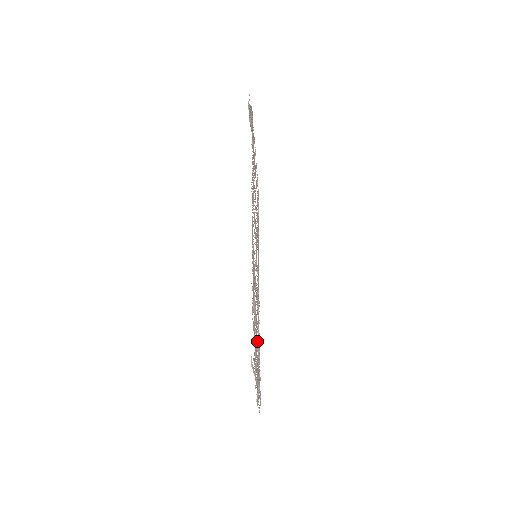
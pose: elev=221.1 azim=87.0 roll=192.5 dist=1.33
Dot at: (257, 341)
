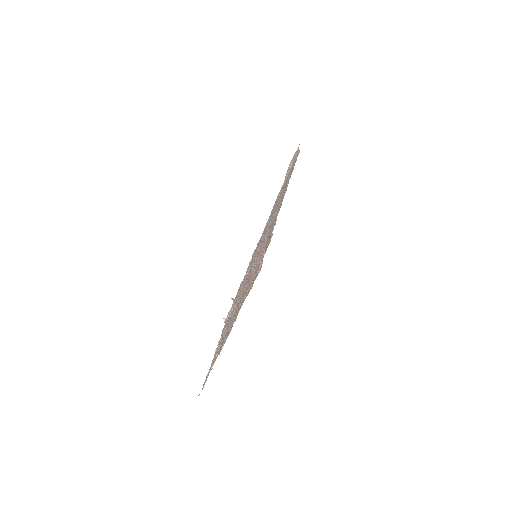
Dot at: (235, 310)
